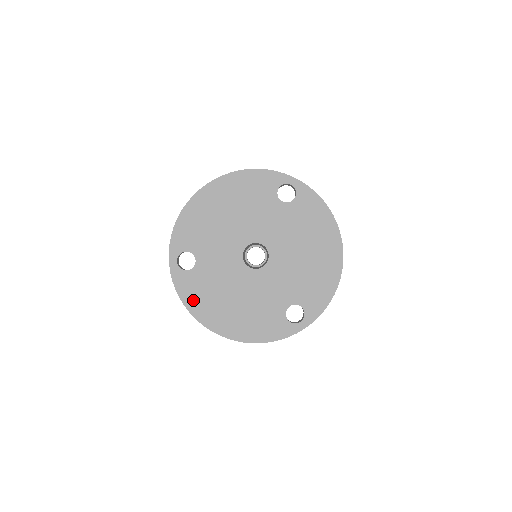
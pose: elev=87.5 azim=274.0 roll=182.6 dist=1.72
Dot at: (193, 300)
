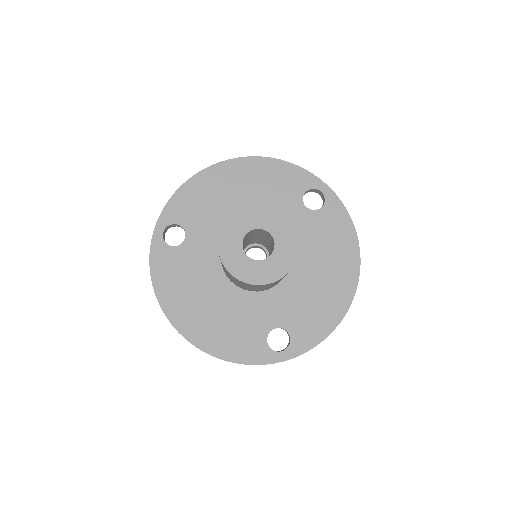
Dot at: (165, 282)
